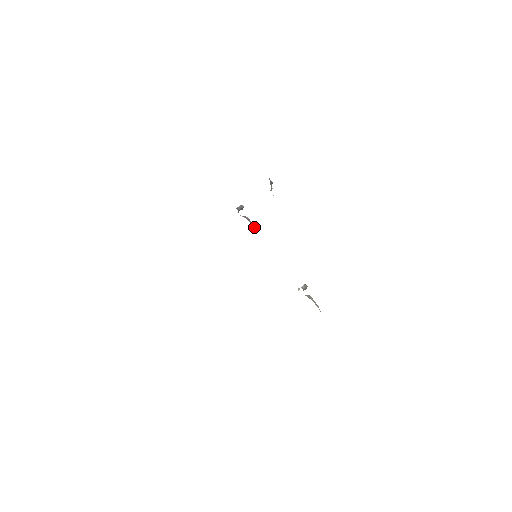
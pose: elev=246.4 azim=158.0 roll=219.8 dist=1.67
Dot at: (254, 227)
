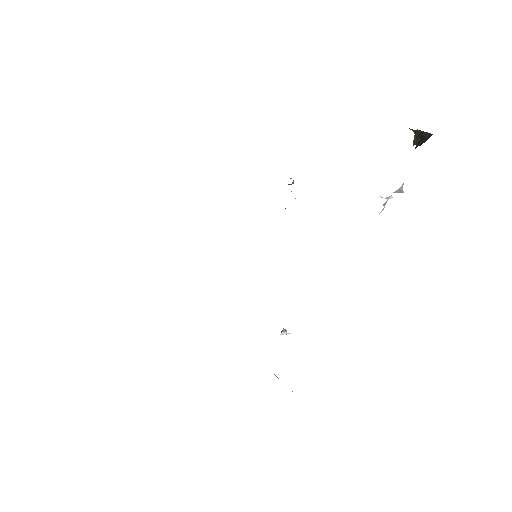
Dot at: occluded
